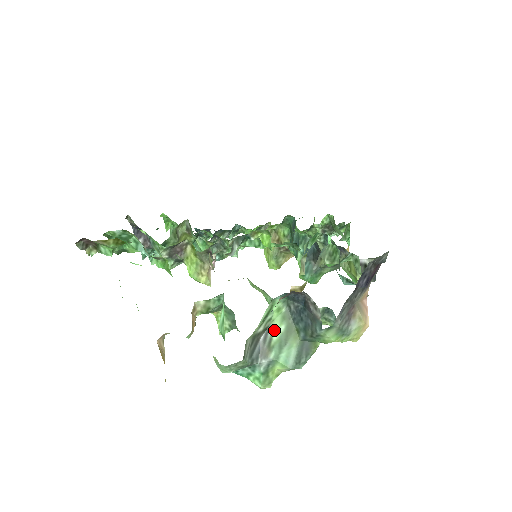
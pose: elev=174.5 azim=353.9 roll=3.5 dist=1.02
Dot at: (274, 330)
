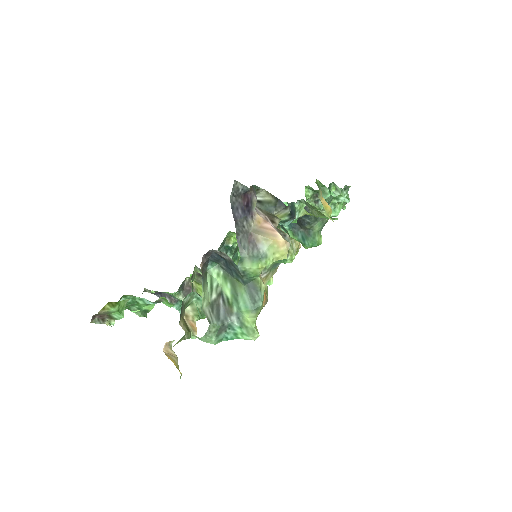
Dot at: (225, 291)
